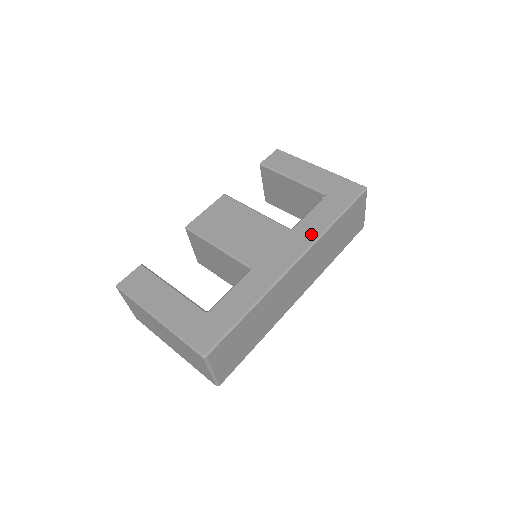
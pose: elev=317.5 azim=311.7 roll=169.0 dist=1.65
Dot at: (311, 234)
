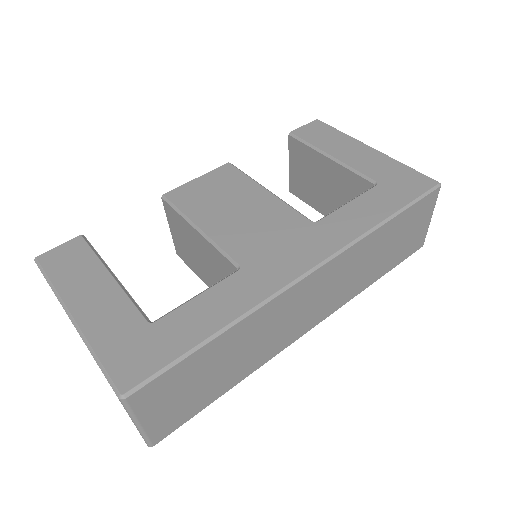
Dot at: (344, 234)
